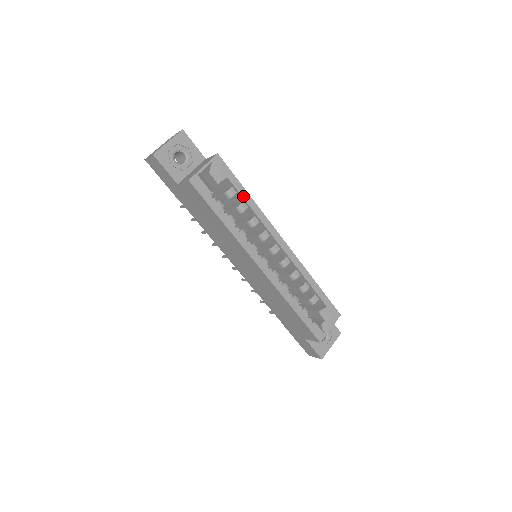
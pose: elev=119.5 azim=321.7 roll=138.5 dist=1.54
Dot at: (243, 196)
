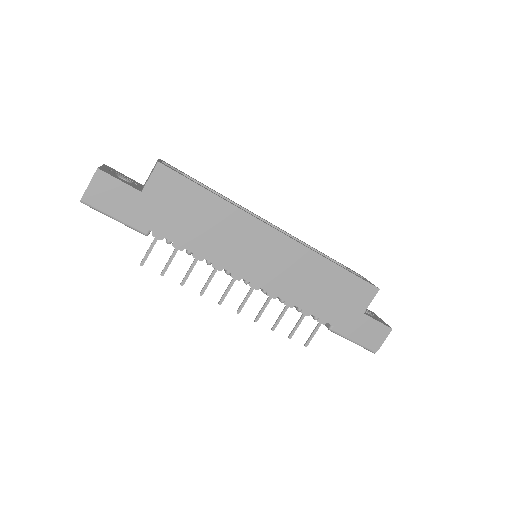
Dot at: (207, 187)
